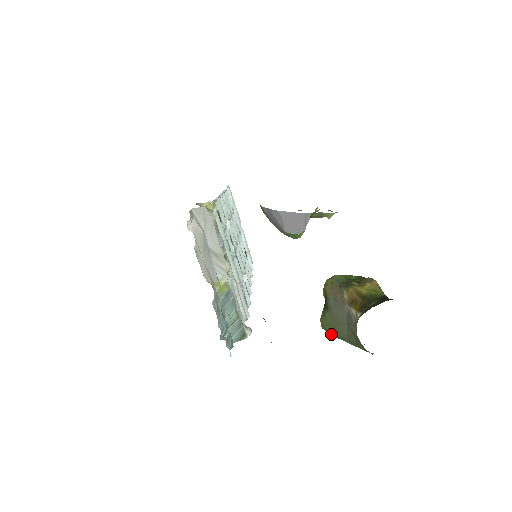
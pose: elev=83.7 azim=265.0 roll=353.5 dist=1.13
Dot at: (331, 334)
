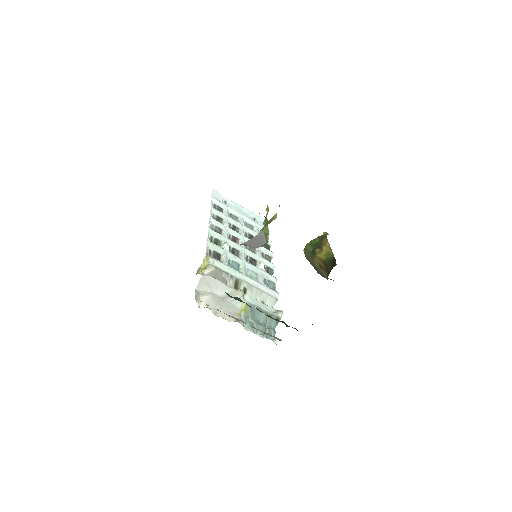
Dot at: occluded
